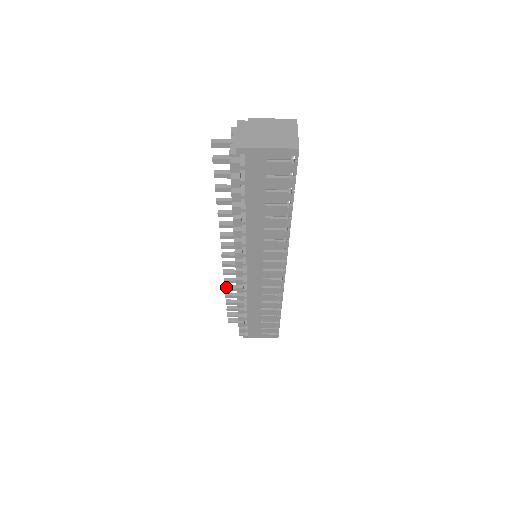
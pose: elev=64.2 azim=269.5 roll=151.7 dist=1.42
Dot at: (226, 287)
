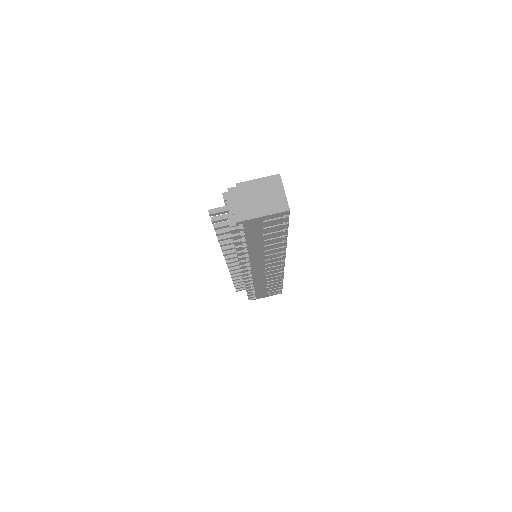
Dot at: (232, 276)
